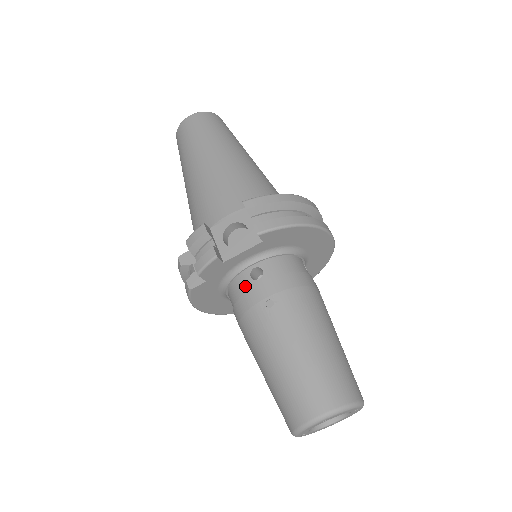
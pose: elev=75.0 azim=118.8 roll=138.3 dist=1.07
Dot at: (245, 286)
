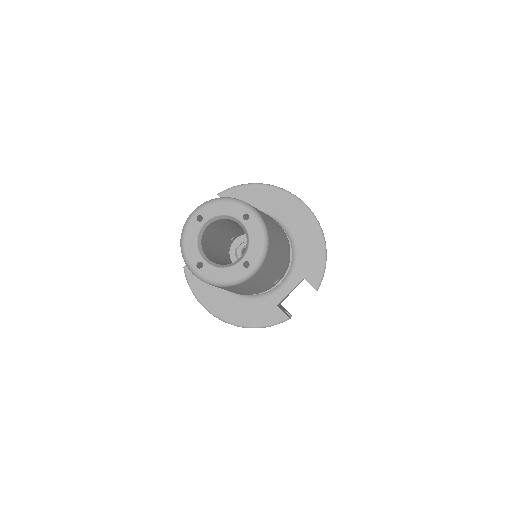
Dot at: occluded
